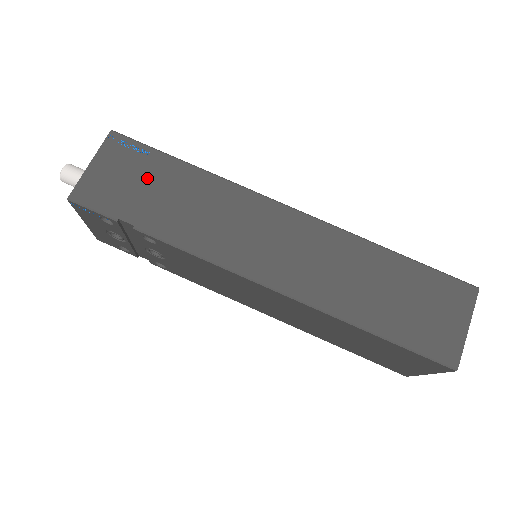
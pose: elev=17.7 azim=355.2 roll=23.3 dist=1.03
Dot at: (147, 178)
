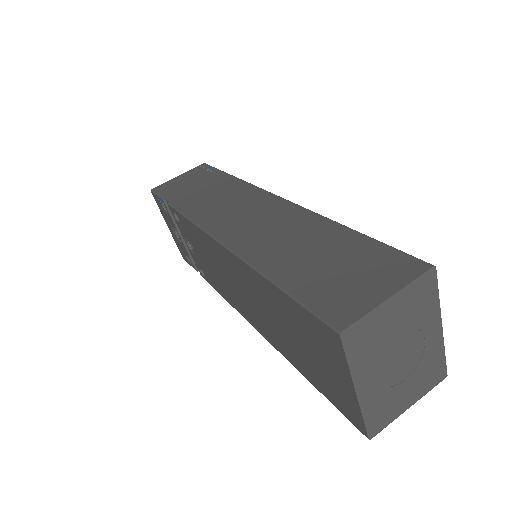
Dot at: (200, 182)
